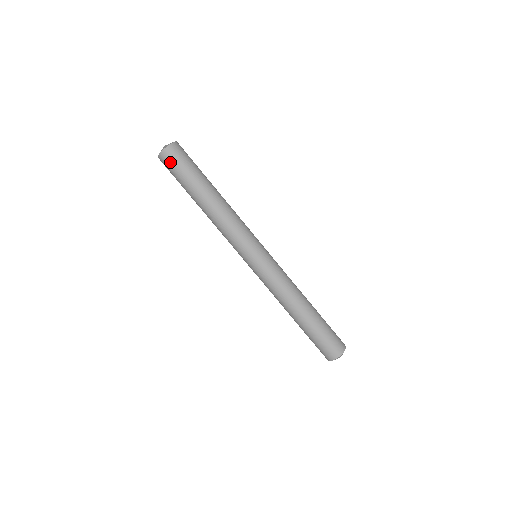
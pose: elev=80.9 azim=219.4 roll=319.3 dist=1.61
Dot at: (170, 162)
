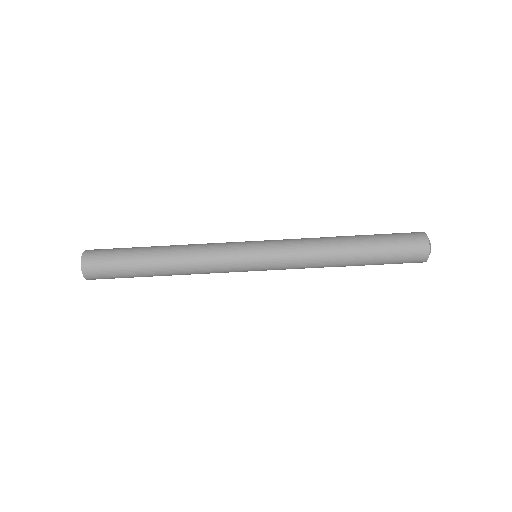
Dot at: (100, 277)
